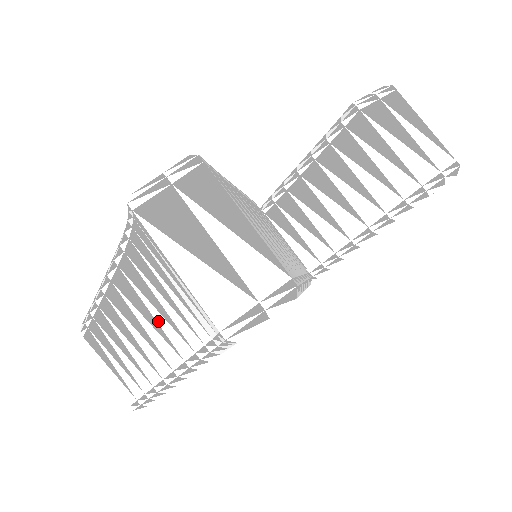
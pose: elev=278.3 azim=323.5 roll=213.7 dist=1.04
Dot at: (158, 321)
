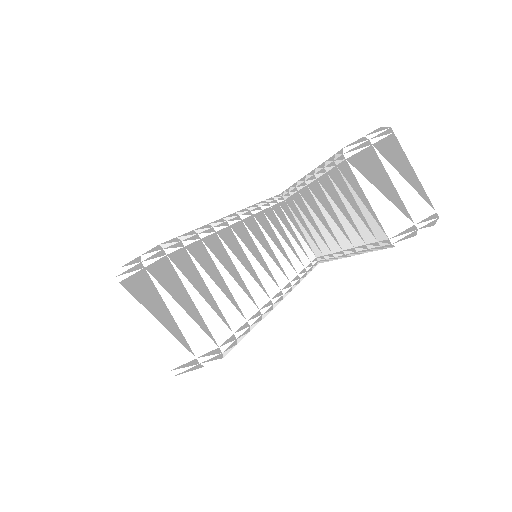
Dot at: occluded
